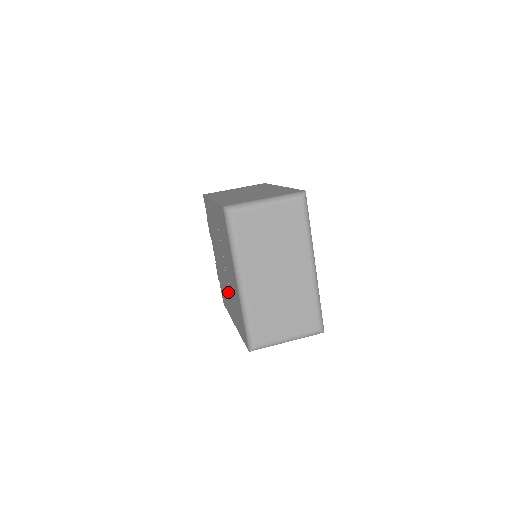
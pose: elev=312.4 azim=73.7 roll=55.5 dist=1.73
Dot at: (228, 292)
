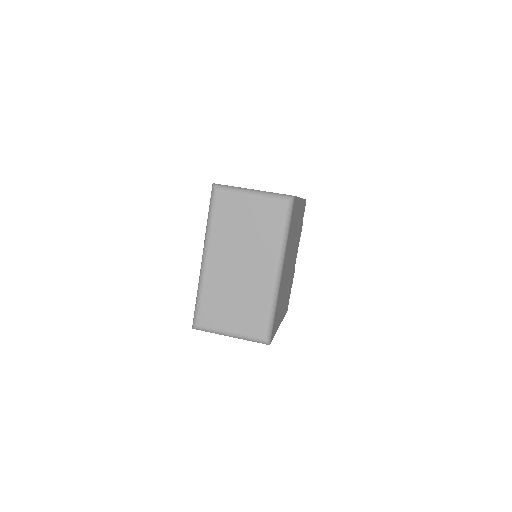
Dot at: occluded
